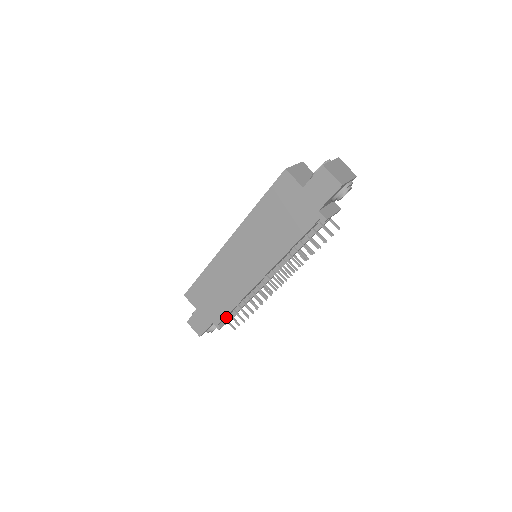
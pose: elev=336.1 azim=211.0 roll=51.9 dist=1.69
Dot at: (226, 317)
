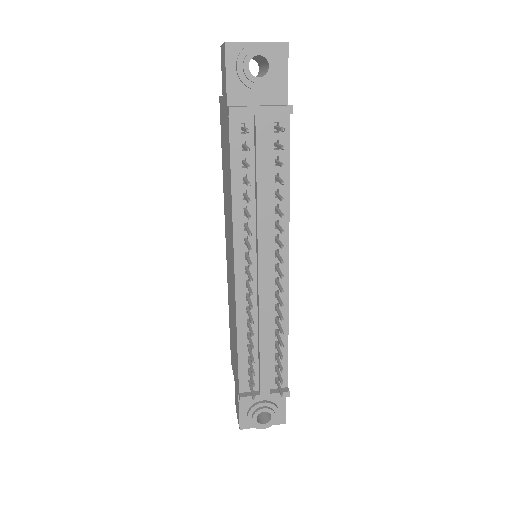
Dot at: (255, 384)
